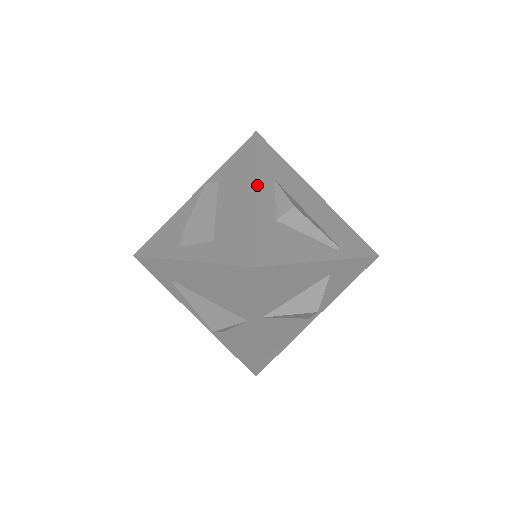
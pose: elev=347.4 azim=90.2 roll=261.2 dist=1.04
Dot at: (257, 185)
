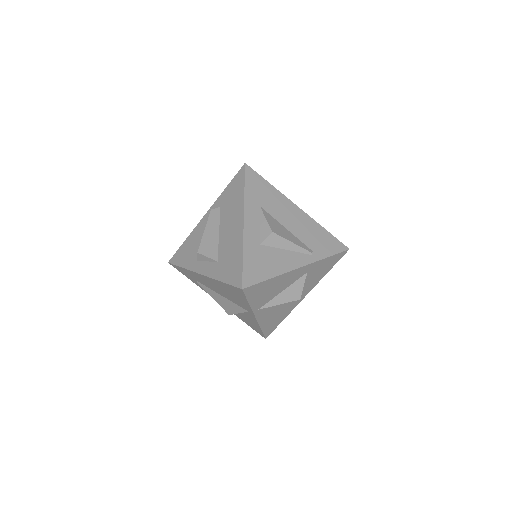
Dot at: (245, 217)
